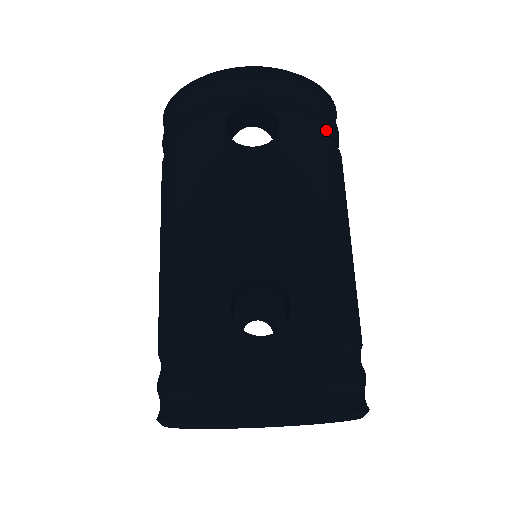
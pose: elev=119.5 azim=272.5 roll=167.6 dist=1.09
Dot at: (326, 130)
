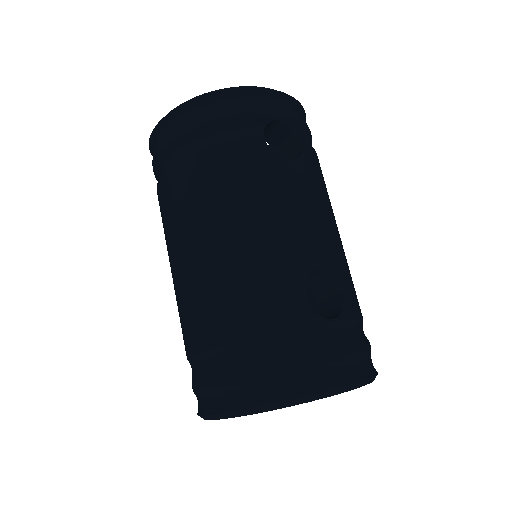
Dot at: occluded
